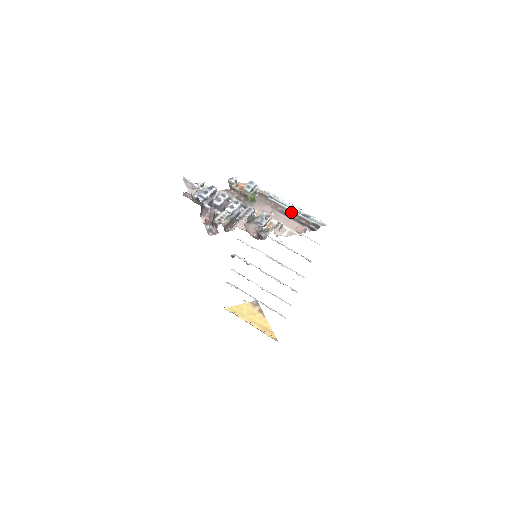
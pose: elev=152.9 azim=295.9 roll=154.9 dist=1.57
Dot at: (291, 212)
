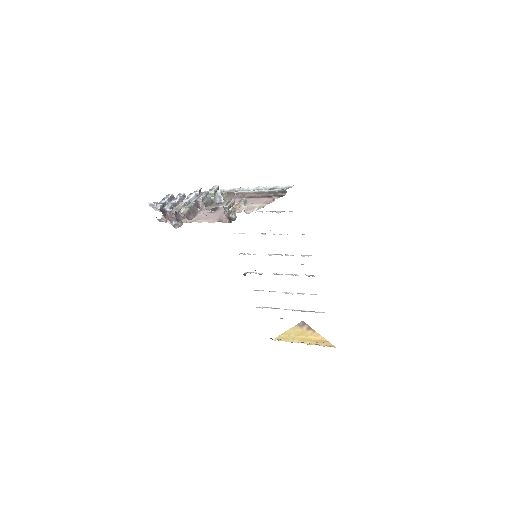
Dot at: (257, 193)
